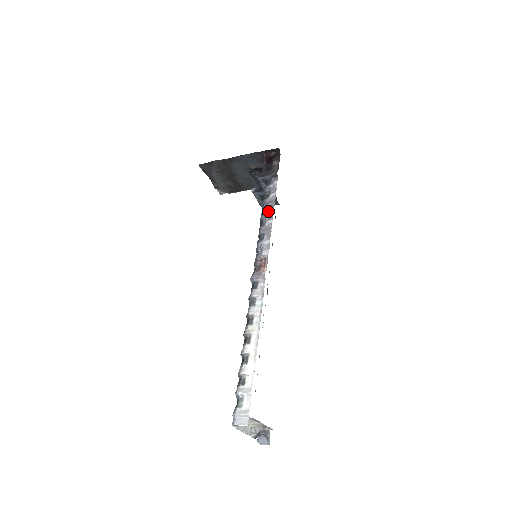
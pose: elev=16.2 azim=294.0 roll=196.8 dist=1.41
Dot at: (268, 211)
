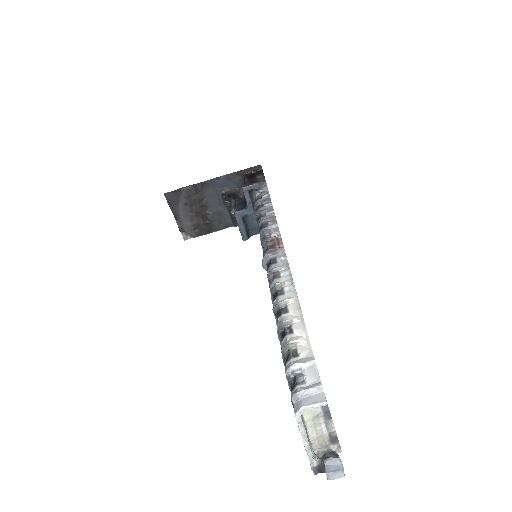
Dot at: (265, 206)
